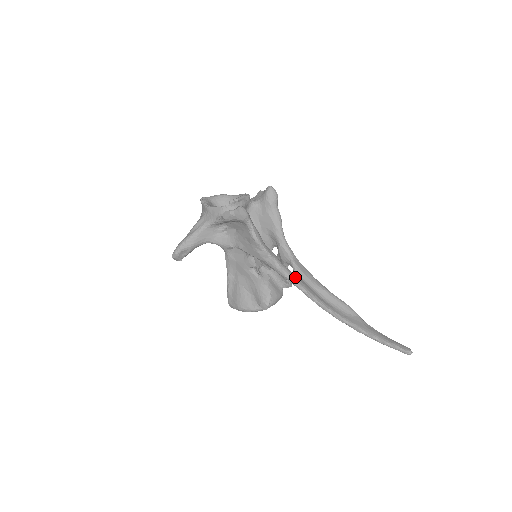
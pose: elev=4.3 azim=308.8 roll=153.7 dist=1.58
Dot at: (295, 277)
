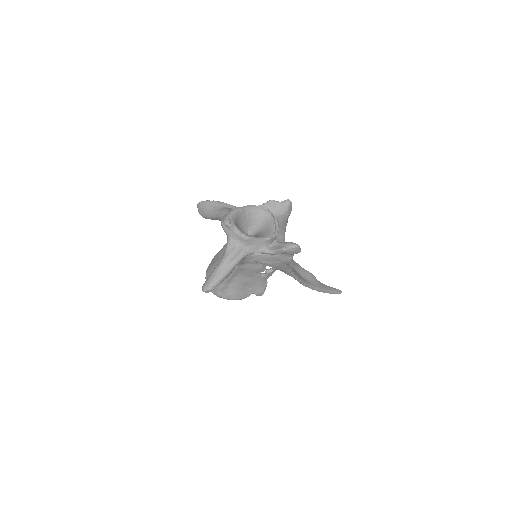
Dot at: (295, 272)
